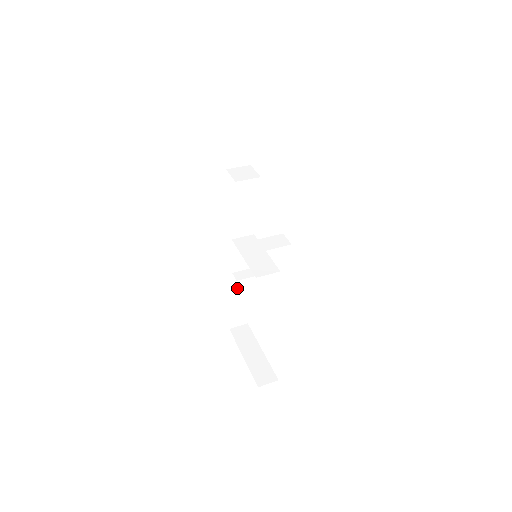
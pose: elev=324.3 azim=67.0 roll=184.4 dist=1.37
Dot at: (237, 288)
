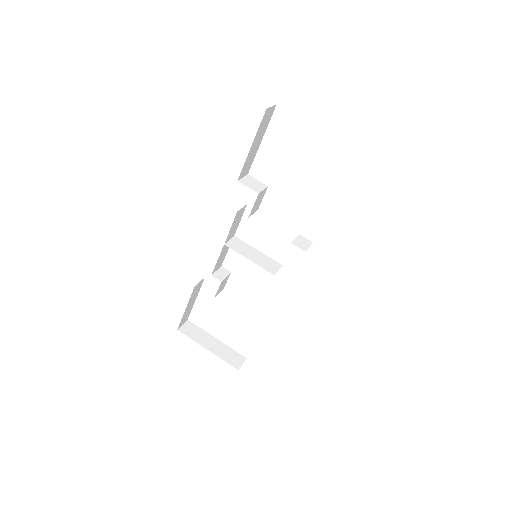
Dot at: occluded
